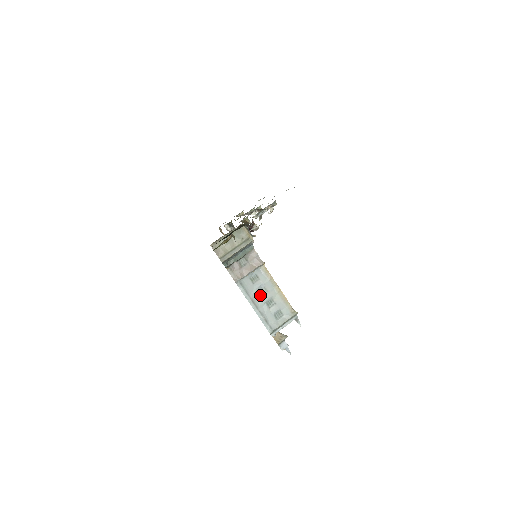
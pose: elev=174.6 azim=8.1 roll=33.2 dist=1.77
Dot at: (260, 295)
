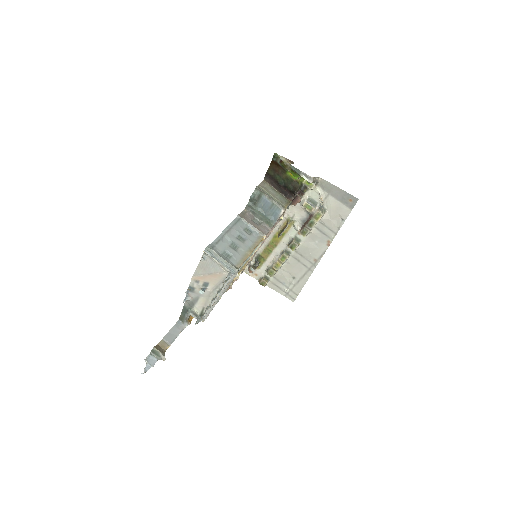
Dot at: (237, 237)
